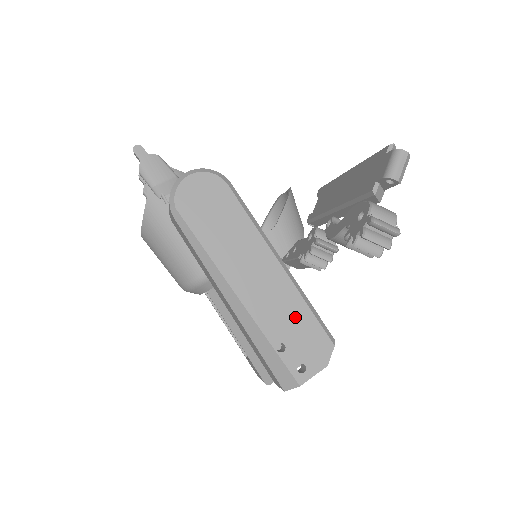
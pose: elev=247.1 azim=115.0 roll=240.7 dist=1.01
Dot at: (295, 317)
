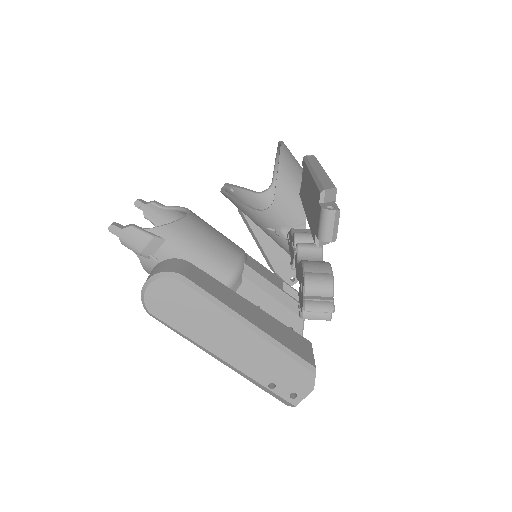
Dot at: (276, 363)
